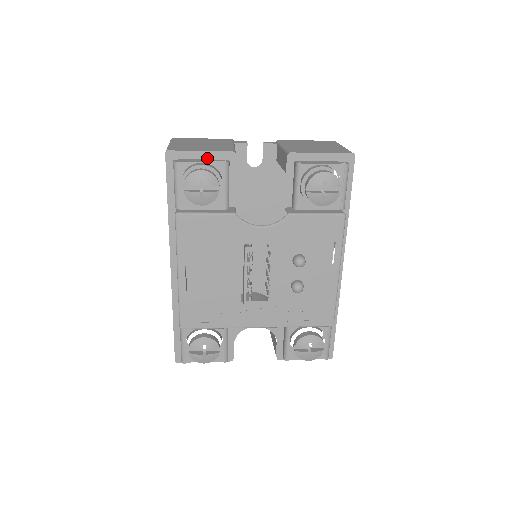
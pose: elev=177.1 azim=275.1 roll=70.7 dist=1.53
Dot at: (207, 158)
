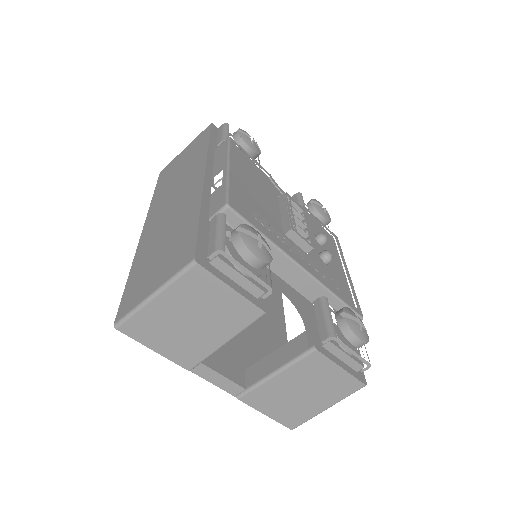
Dot at: occluded
